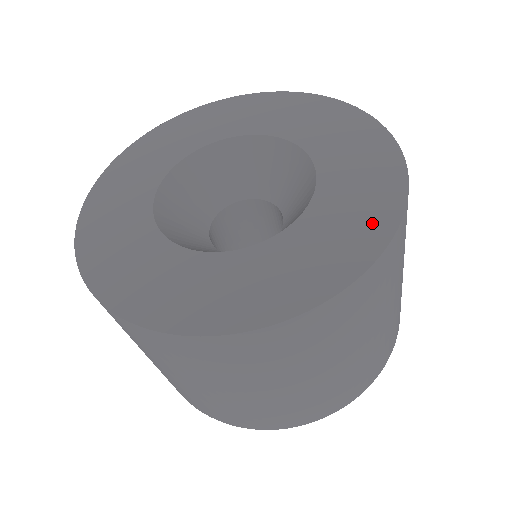
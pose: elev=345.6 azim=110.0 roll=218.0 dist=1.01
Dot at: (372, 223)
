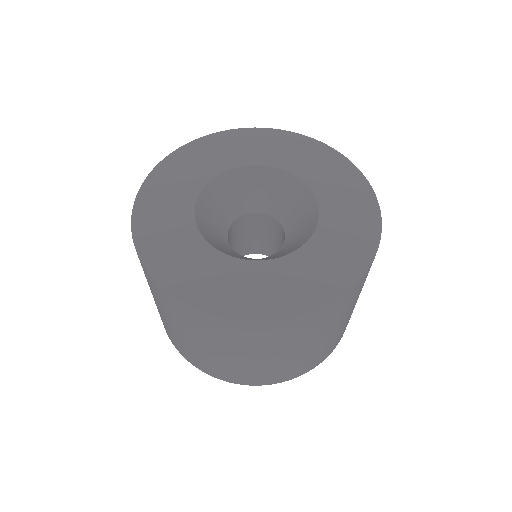
Dot at: (350, 265)
